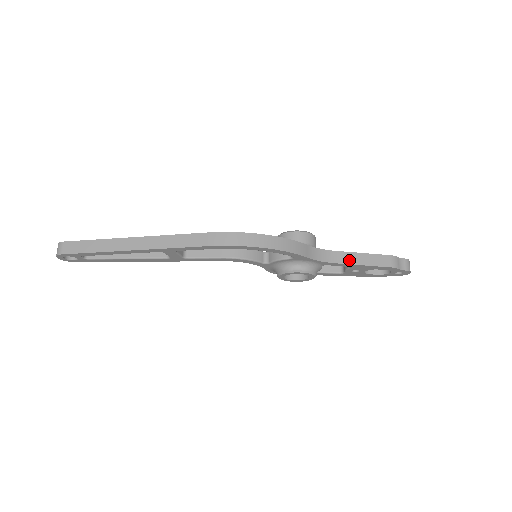
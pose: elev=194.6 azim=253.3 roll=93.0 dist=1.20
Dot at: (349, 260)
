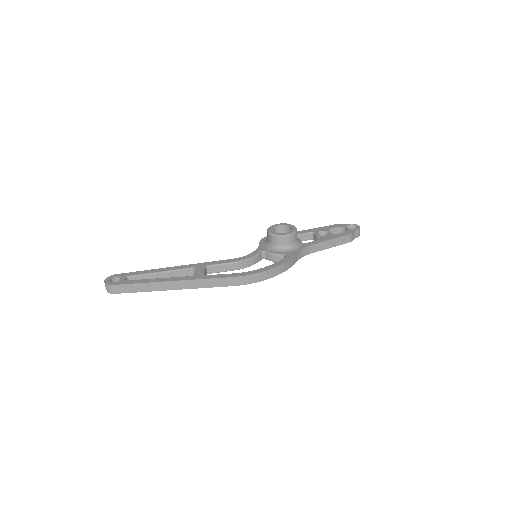
Dot at: (322, 248)
